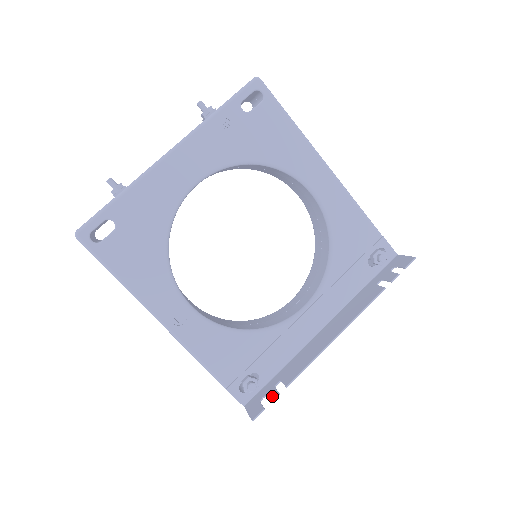
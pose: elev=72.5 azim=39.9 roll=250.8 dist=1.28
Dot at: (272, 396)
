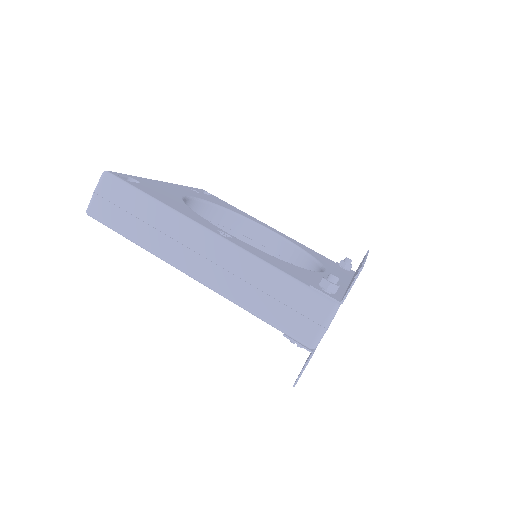
Dot at: occluded
